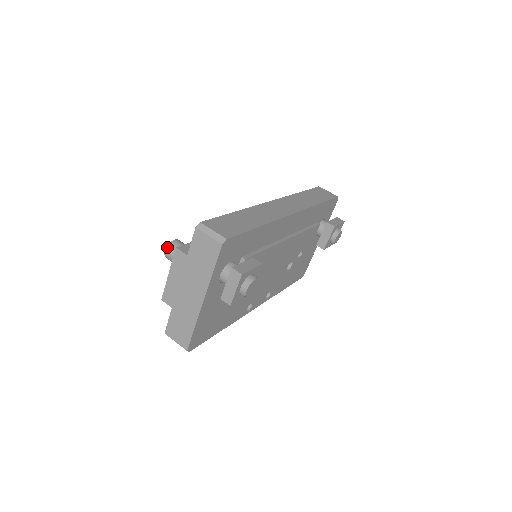
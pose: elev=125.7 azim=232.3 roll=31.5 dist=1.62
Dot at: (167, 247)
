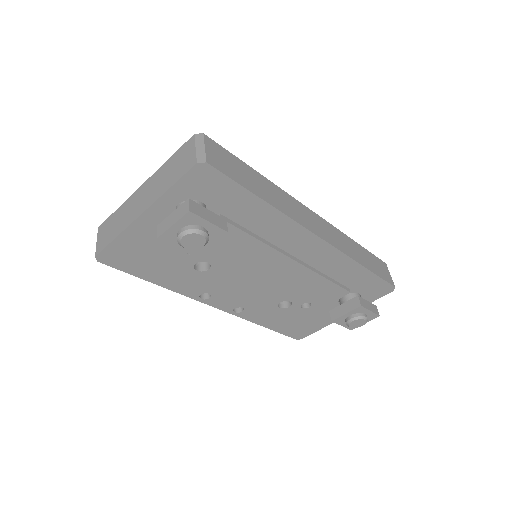
Dot at: occluded
